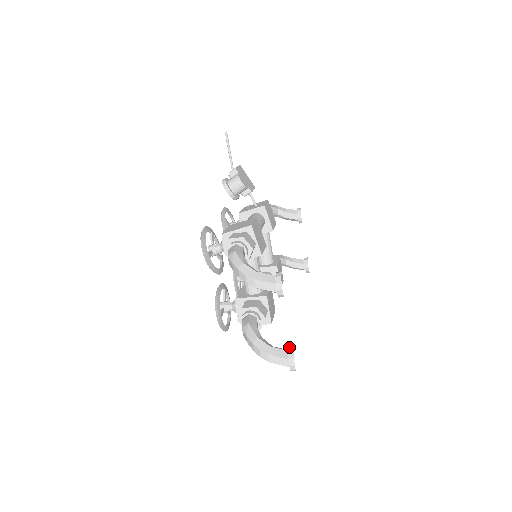
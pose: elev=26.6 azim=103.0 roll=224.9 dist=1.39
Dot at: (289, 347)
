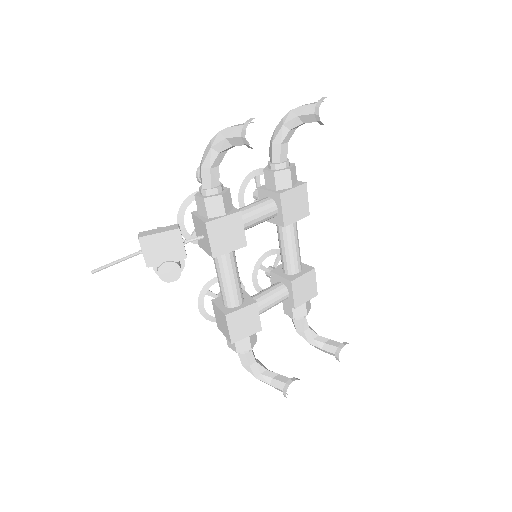
Dot at: (335, 355)
